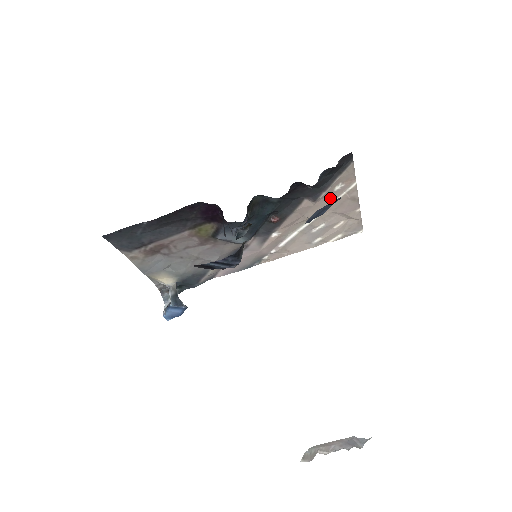
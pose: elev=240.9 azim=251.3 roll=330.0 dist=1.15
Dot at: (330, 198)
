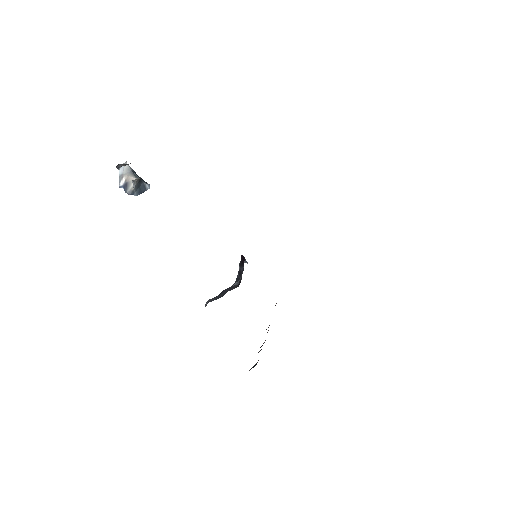
Dot at: occluded
